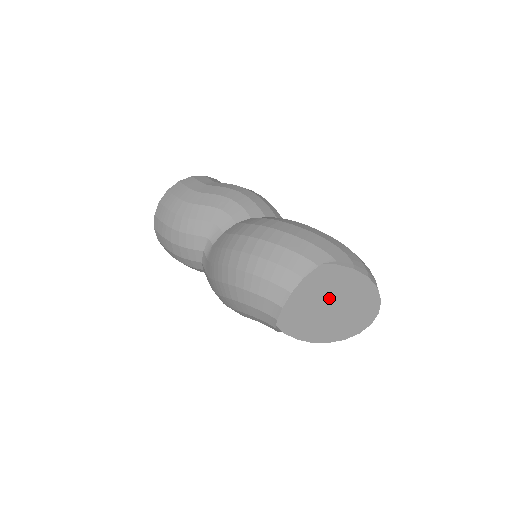
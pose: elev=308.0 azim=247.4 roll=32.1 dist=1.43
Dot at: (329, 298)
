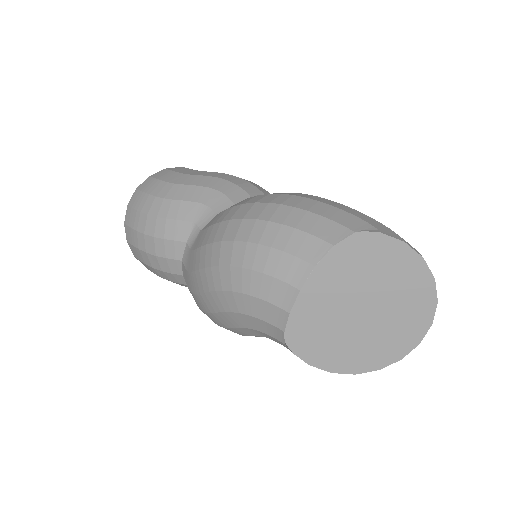
Dot at: (364, 292)
